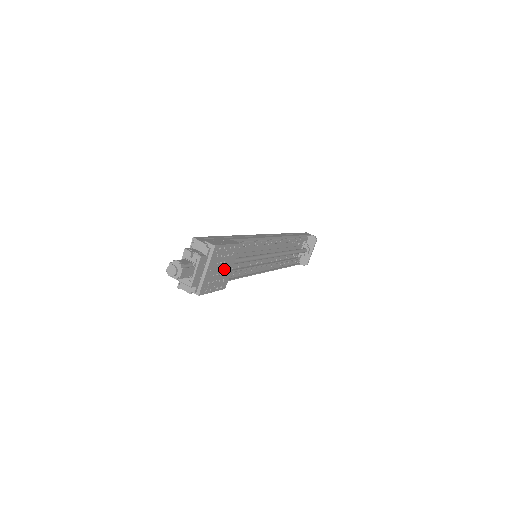
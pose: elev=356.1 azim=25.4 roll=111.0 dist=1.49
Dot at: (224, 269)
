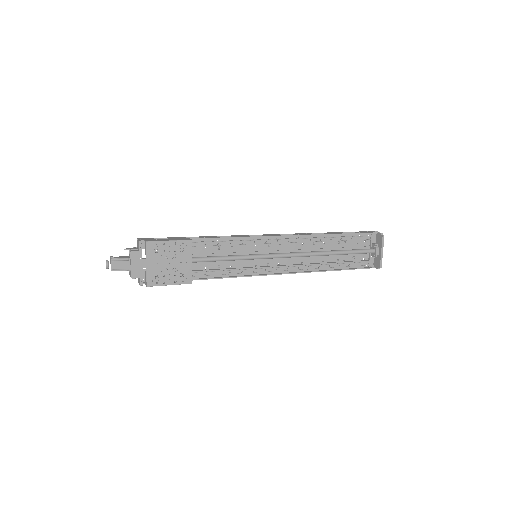
Dot at: (177, 264)
